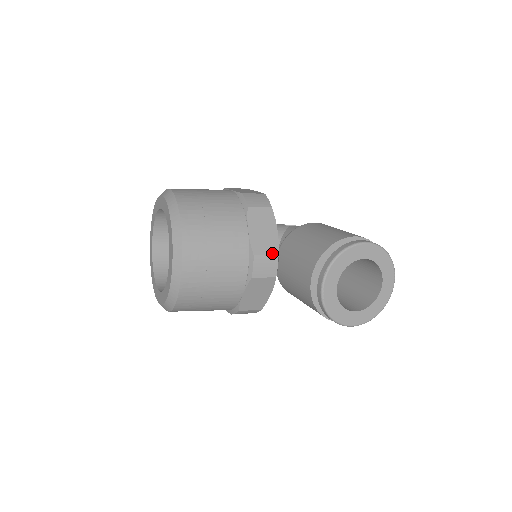
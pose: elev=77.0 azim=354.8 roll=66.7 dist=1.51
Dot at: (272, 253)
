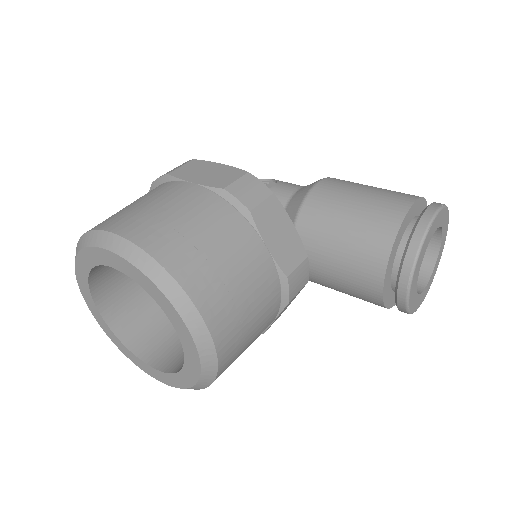
Dot at: (301, 259)
